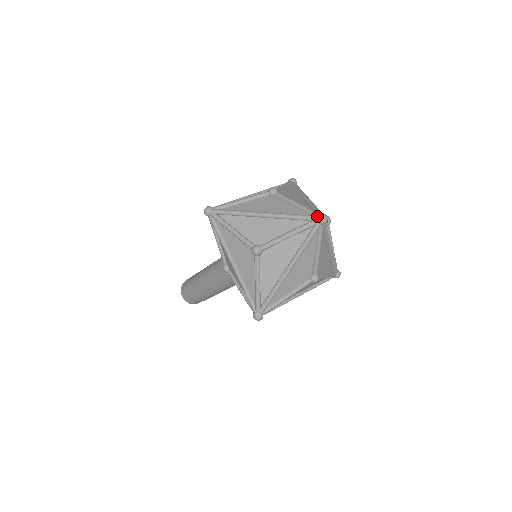
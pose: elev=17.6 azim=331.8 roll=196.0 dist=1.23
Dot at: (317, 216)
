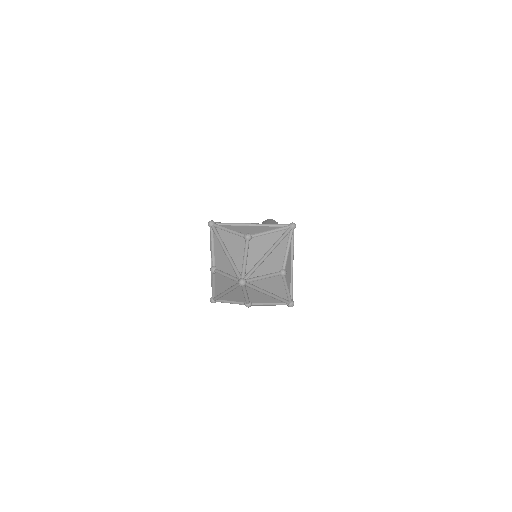
Dot at: (239, 279)
